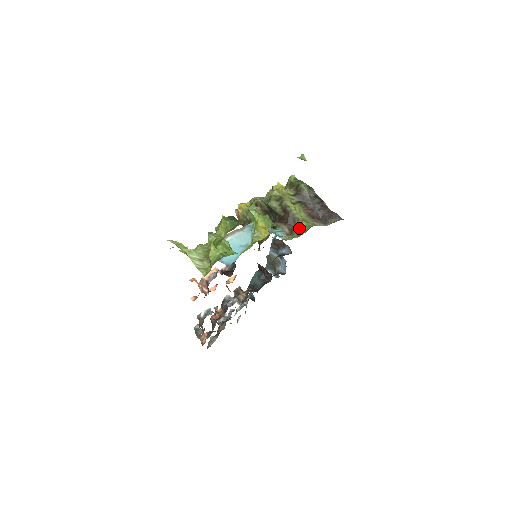
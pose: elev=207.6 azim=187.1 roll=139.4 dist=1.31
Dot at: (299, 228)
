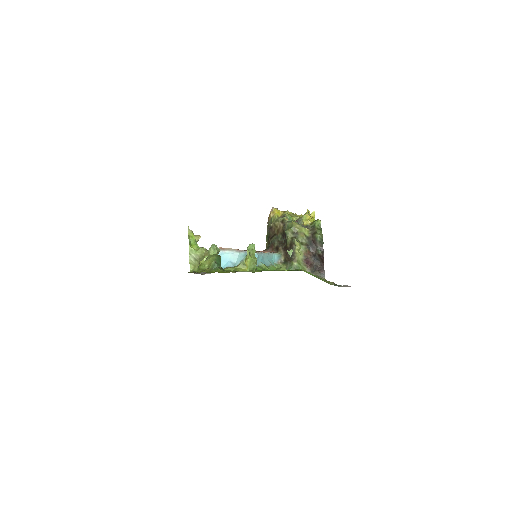
Dot at: (291, 264)
